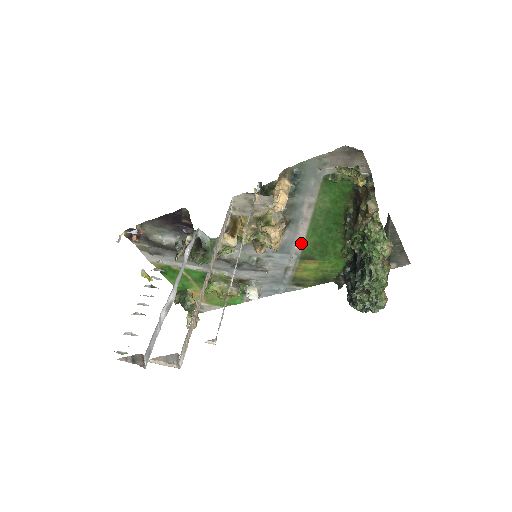
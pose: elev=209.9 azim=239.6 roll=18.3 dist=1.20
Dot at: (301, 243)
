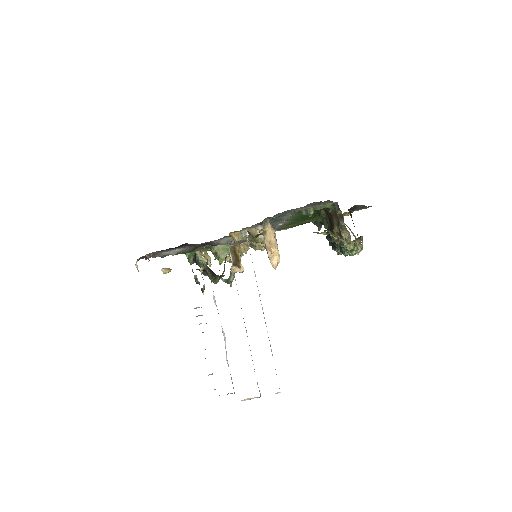
Dot at: (284, 223)
